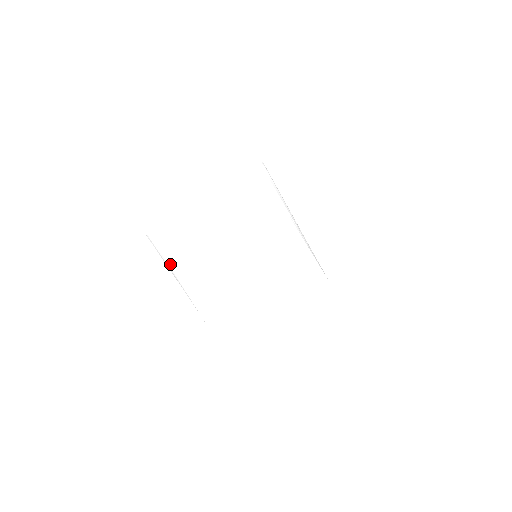
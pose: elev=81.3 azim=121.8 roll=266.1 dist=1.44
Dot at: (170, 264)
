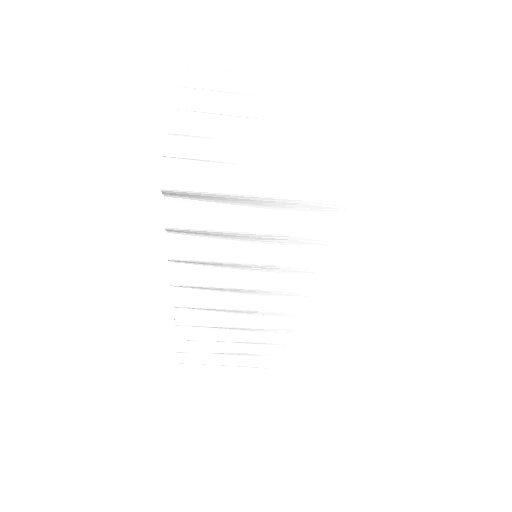
Dot at: (213, 172)
